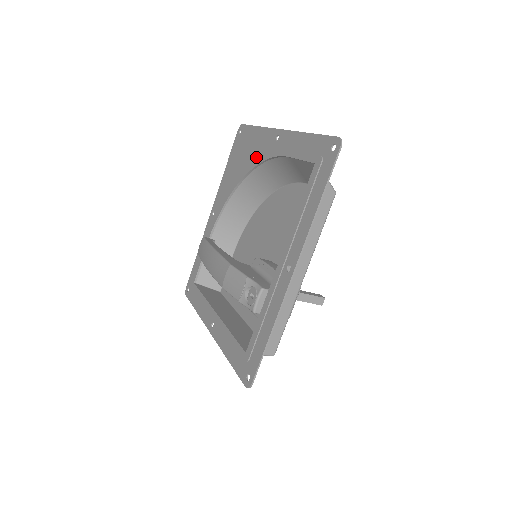
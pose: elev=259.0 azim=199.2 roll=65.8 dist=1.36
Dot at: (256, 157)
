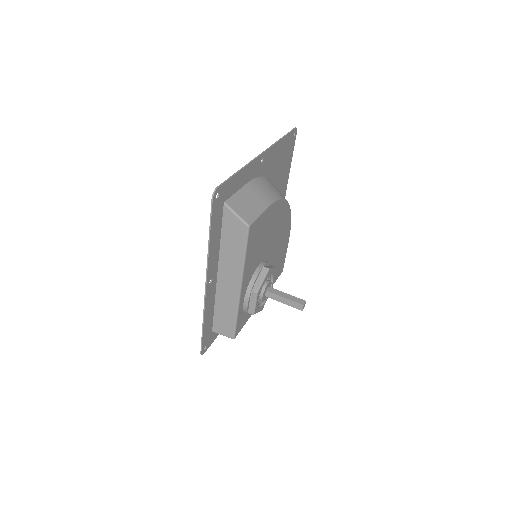
Dot at: (268, 170)
